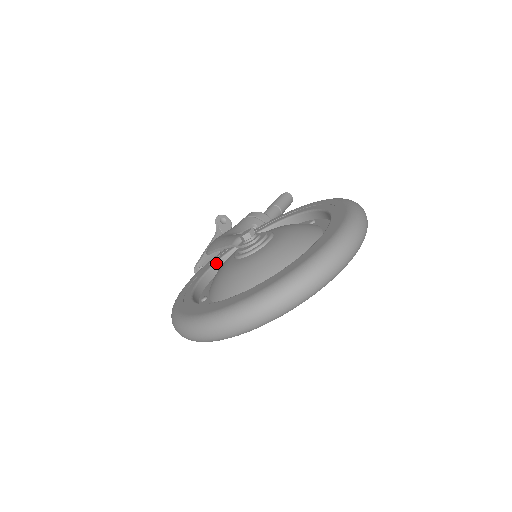
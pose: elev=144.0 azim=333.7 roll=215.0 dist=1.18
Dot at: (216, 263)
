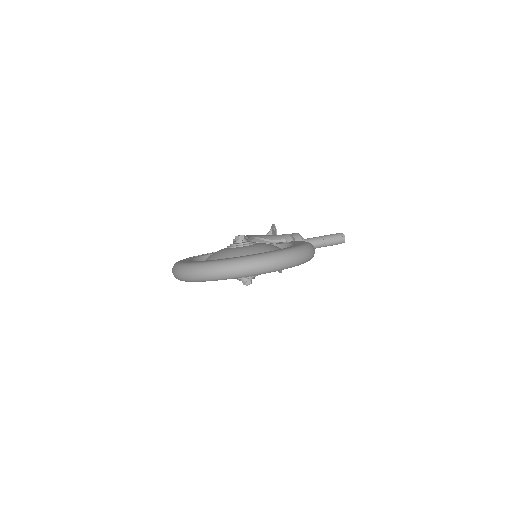
Dot at: occluded
